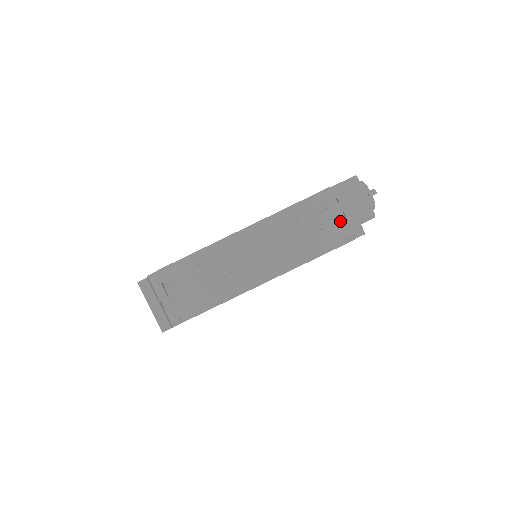
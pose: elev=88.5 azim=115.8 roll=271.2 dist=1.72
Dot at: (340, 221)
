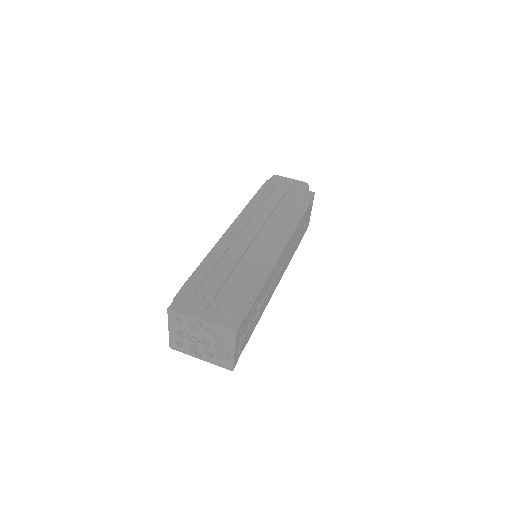
Dot at: (291, 194)
